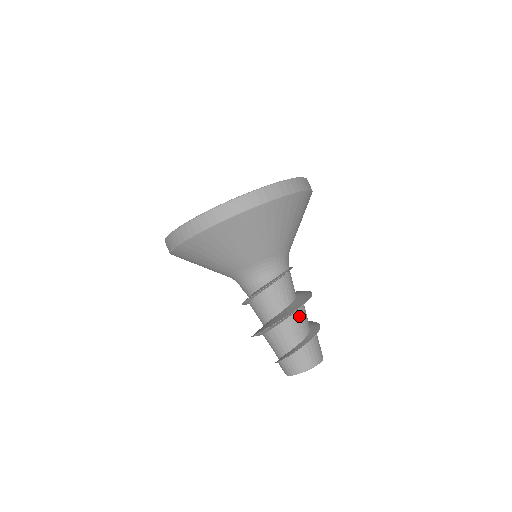
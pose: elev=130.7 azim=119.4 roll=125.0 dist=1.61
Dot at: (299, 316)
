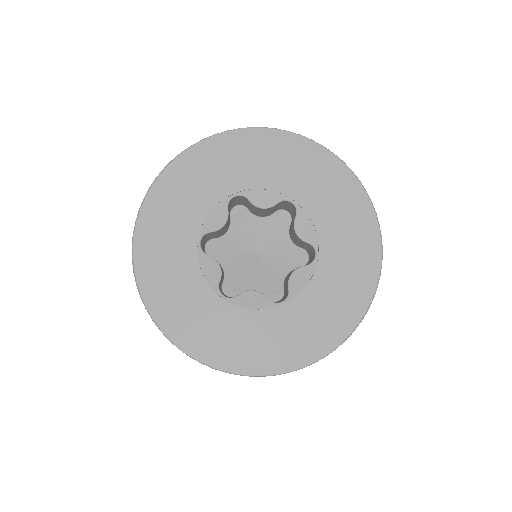
Dot at: occluded
